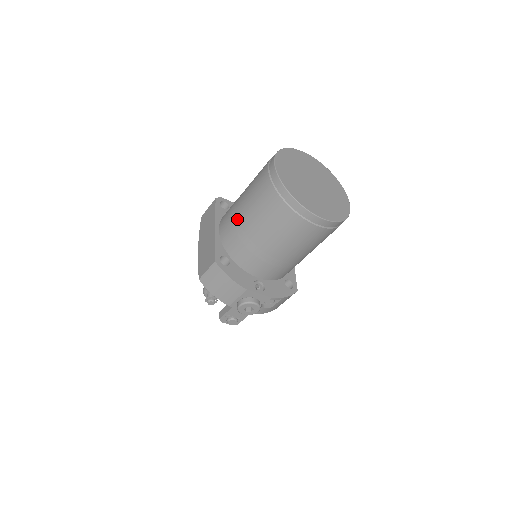
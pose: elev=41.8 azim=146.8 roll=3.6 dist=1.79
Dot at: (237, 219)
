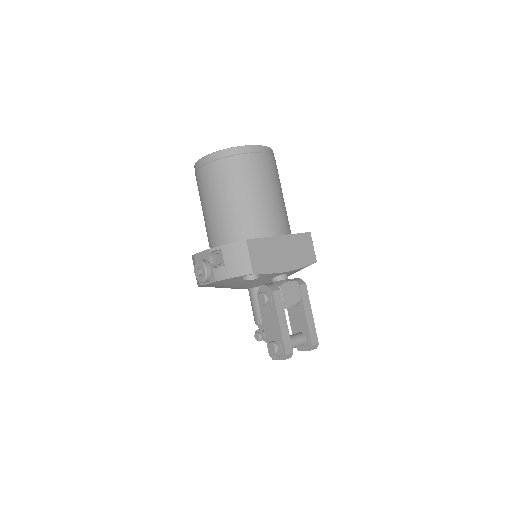
Dot at: occluded
